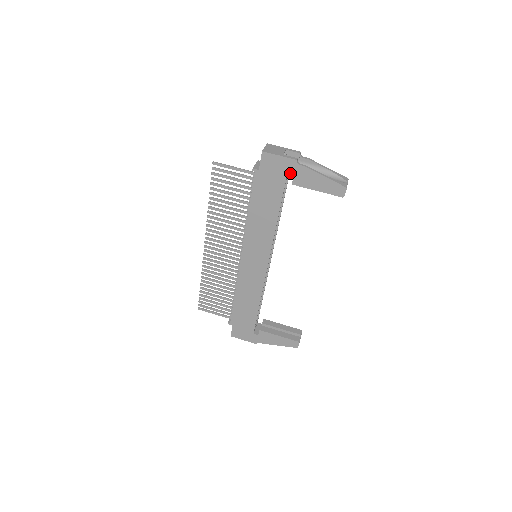
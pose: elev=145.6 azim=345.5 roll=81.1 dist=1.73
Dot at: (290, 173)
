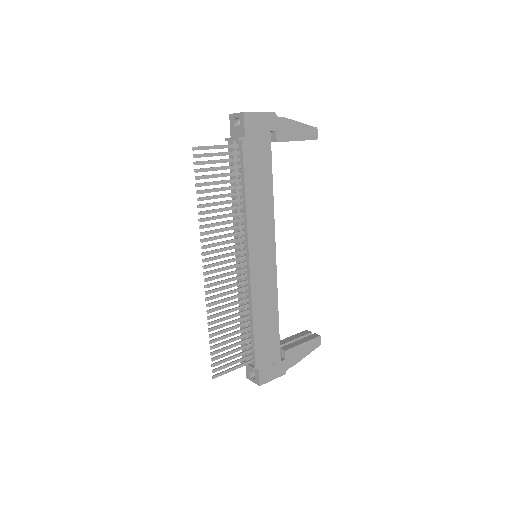
Dot at: (272, 129)
